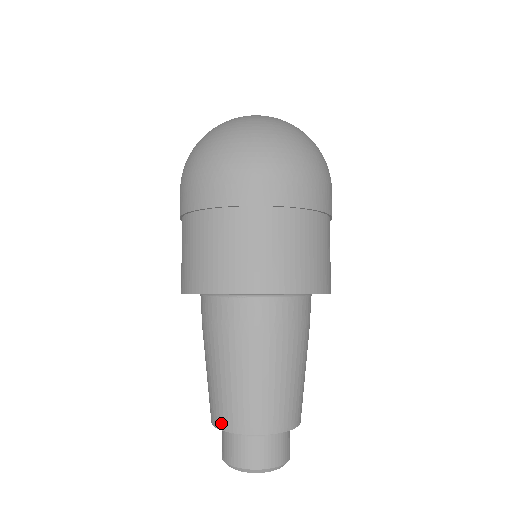
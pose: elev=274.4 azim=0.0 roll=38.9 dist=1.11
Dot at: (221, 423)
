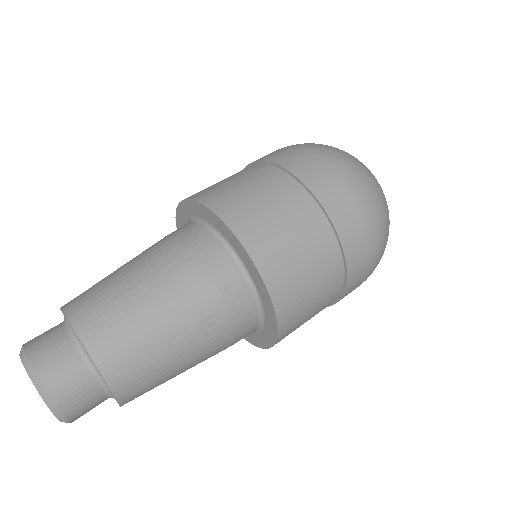
Dot at: (70, 305)
